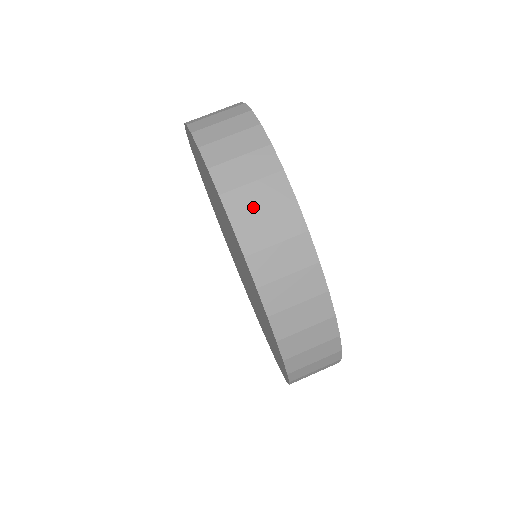
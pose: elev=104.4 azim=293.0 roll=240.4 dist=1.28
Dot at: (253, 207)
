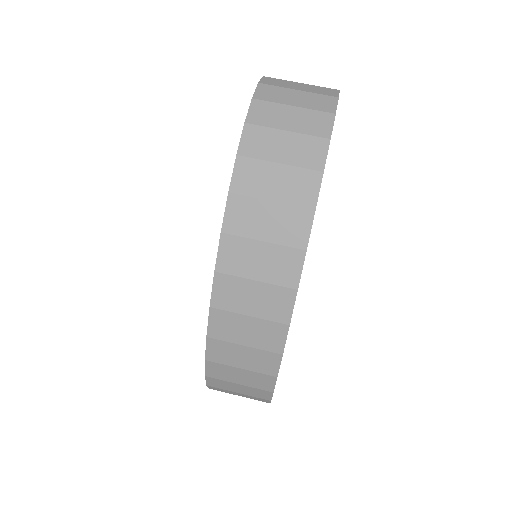
Dot at: (255, 228)
